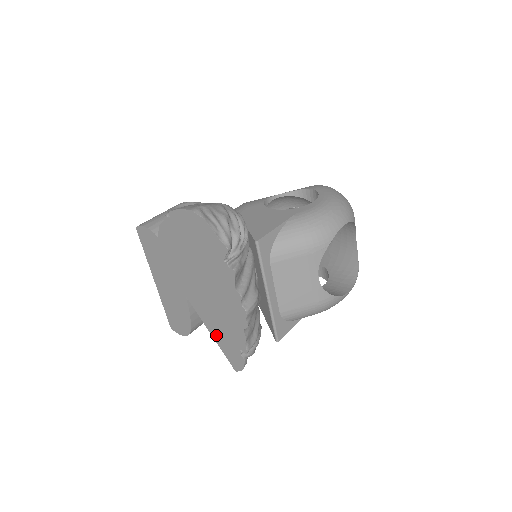
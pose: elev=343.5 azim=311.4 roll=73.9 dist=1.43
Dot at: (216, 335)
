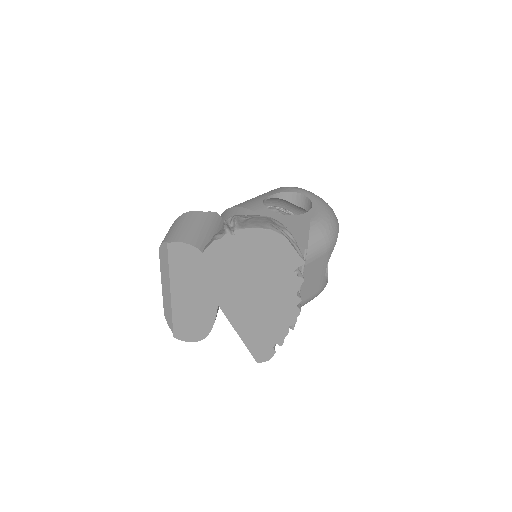
Dot at: (246, 335)
